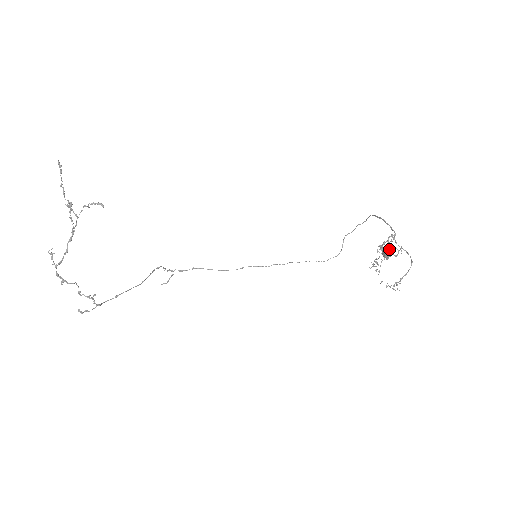
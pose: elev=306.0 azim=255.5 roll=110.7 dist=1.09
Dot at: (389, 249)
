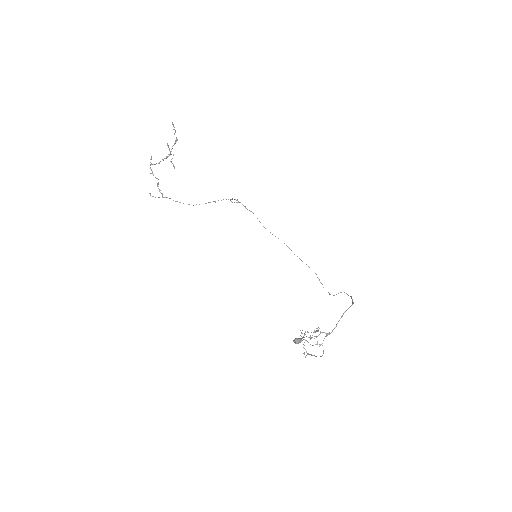
Dot at: (296, 341)
